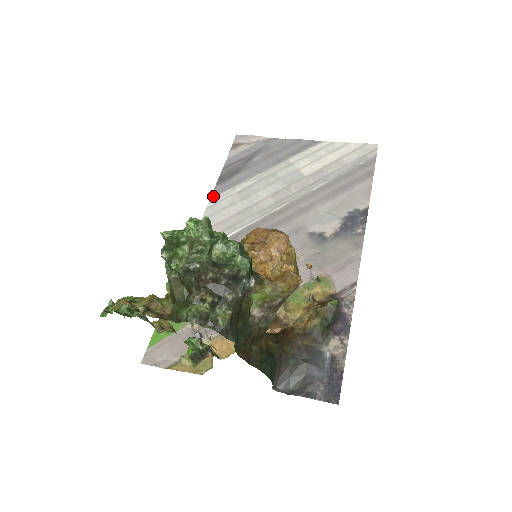
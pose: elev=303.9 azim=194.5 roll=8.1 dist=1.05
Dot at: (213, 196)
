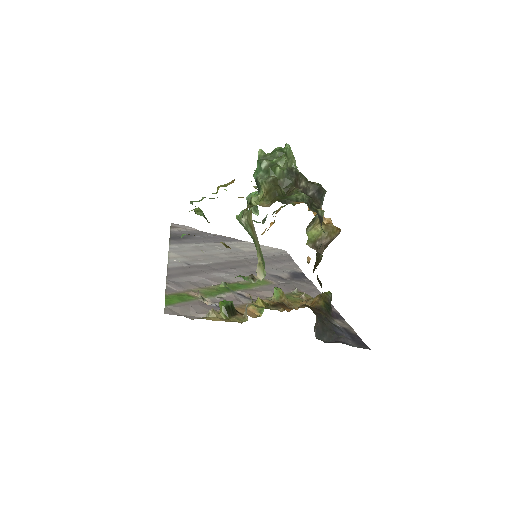
Dot at: (171, 244)
